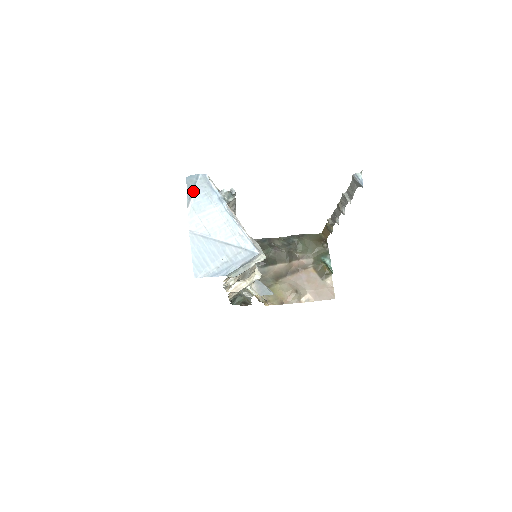
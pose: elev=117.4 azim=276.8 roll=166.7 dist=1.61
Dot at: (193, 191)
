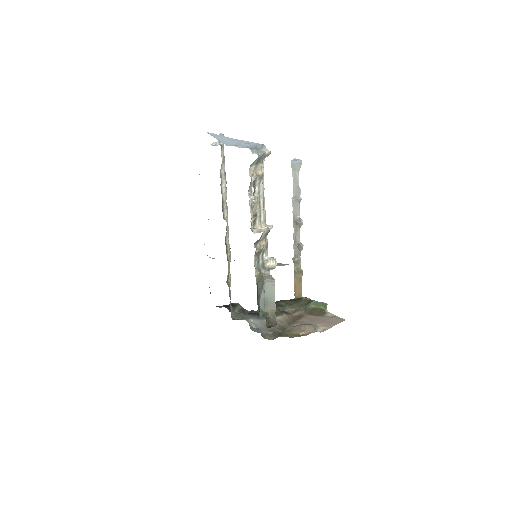
Dot at: occluded
